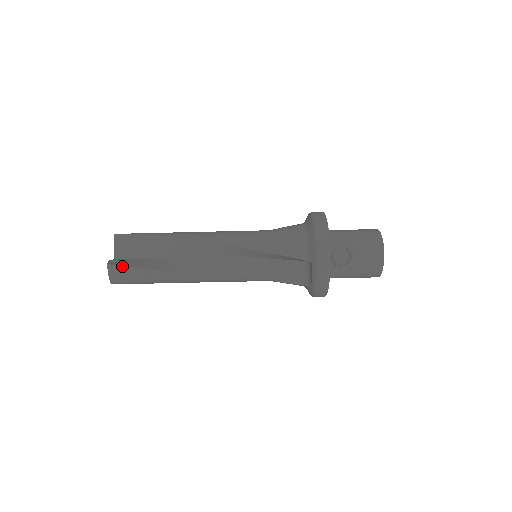
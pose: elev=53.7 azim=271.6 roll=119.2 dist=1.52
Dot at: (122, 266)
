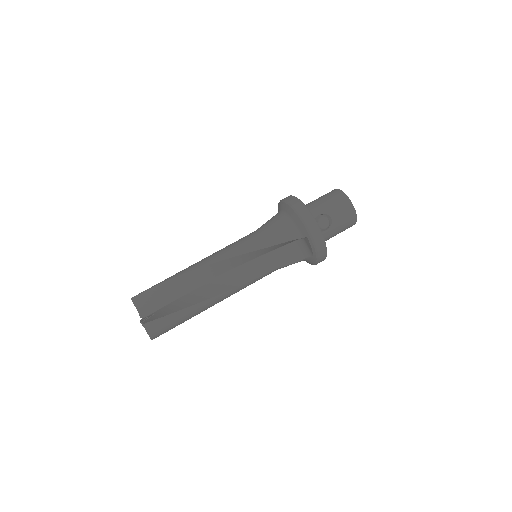
Dot at: (157, 319)
